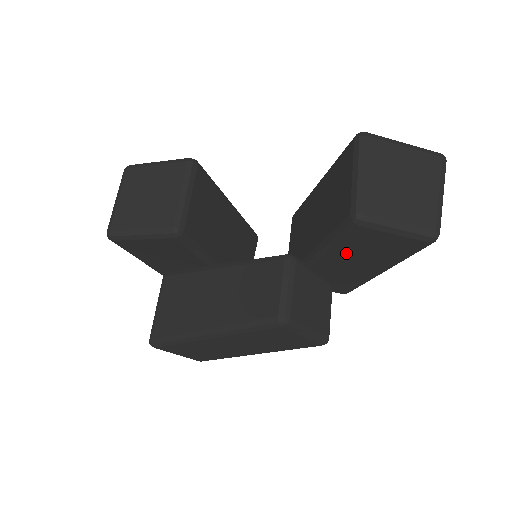
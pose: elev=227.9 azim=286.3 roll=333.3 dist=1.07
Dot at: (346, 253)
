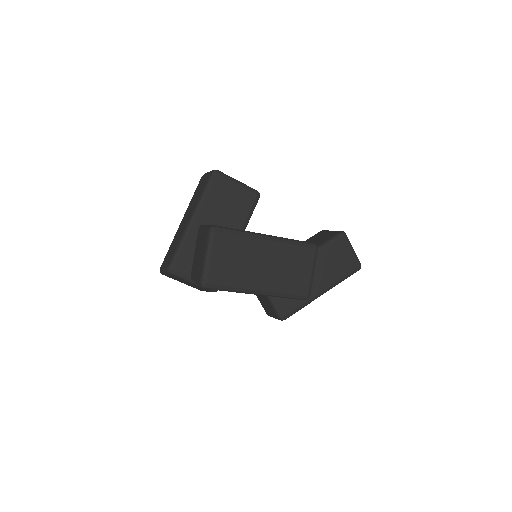
Dot at: (323, 259)
